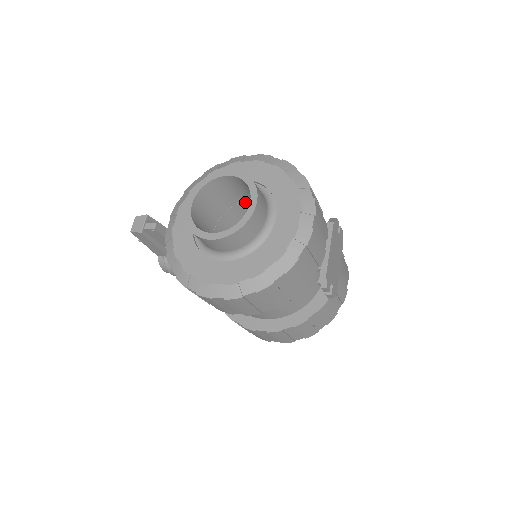
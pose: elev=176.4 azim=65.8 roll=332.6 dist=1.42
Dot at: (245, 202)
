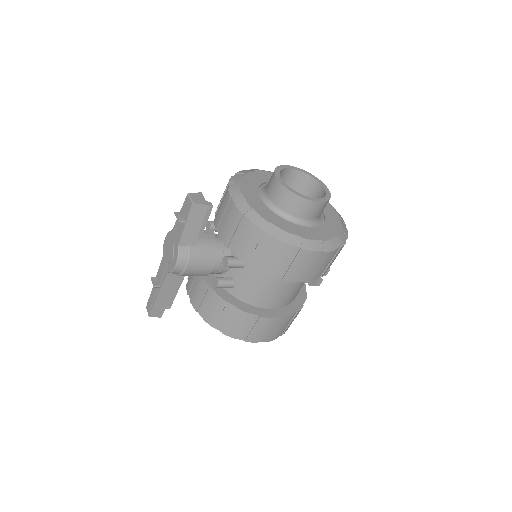
Dot at: occluded
